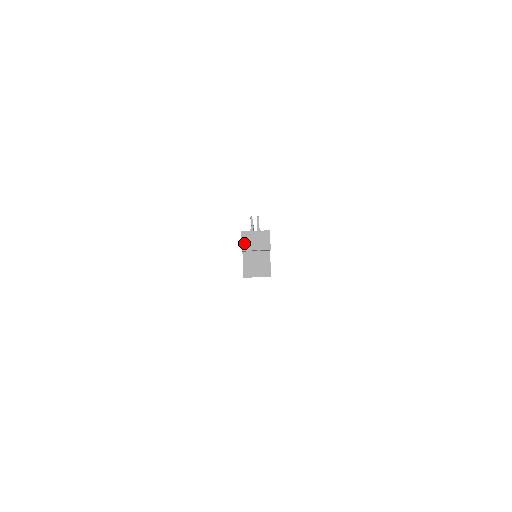
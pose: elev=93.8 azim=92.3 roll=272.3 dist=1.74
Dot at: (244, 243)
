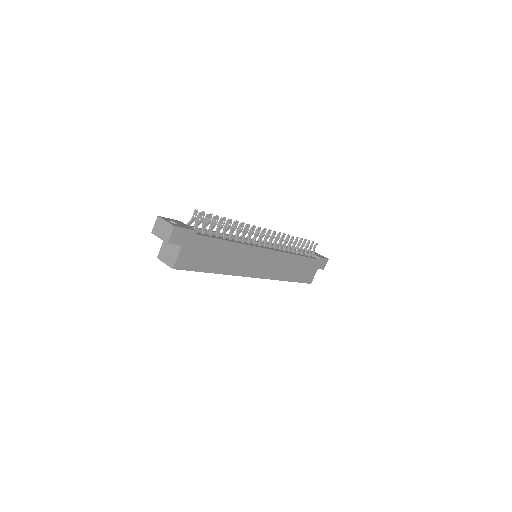
Dot at: (155, 227)
